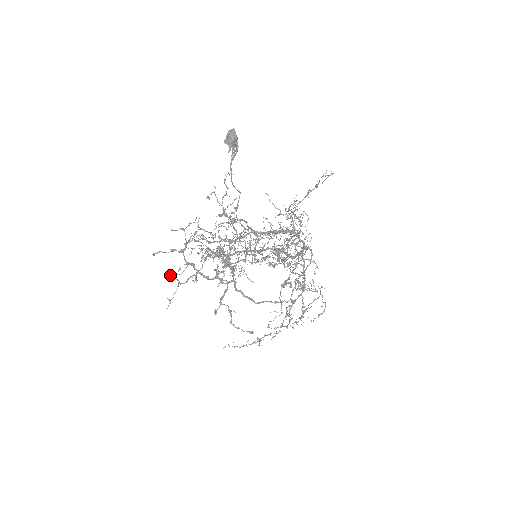
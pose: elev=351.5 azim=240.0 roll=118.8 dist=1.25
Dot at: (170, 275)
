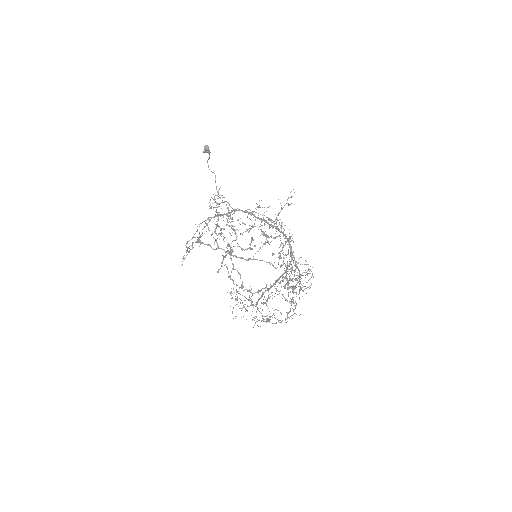
Dot at: (185, 245)
